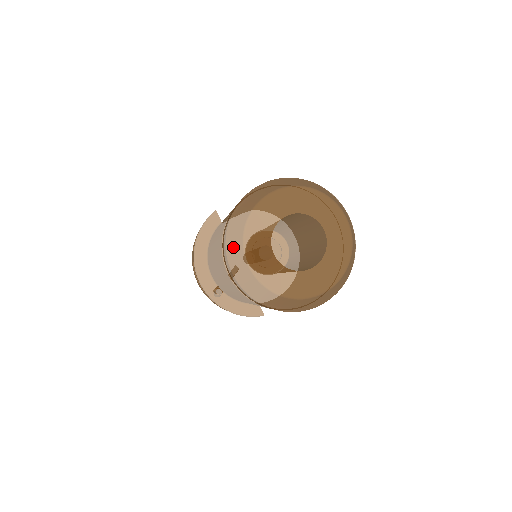
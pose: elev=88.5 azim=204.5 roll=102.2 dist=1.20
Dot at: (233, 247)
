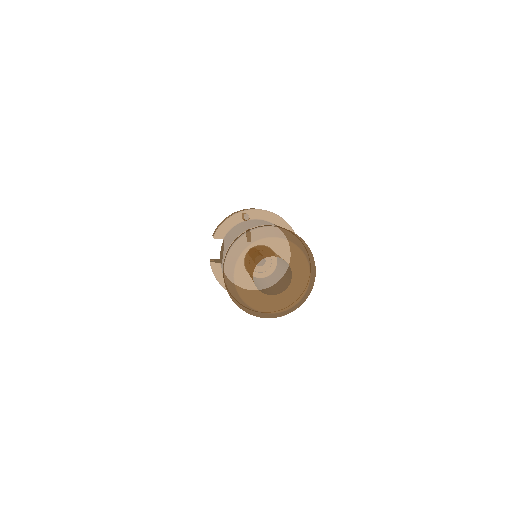
Dot at: (251, 312)
